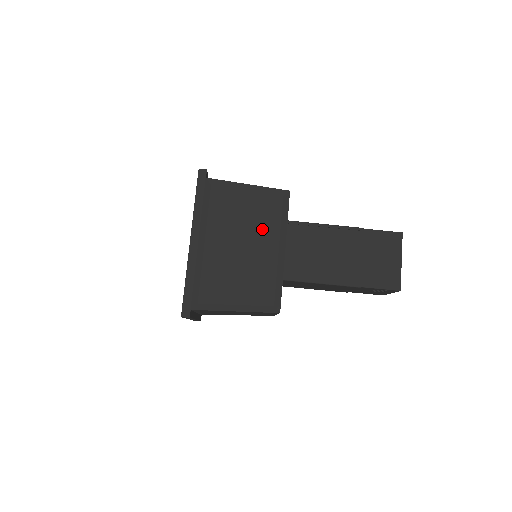
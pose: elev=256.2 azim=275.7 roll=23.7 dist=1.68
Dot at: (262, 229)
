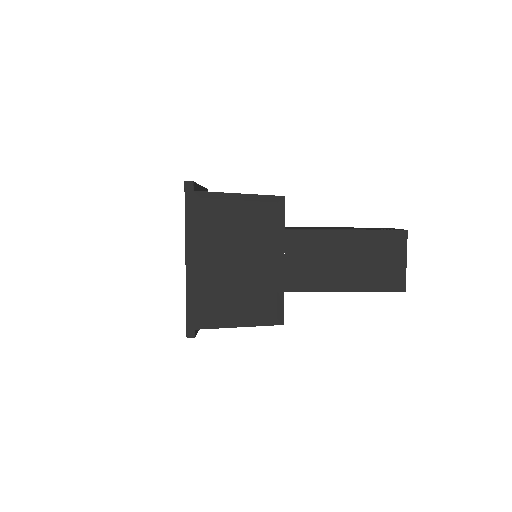
Dot at: (258, 241)
